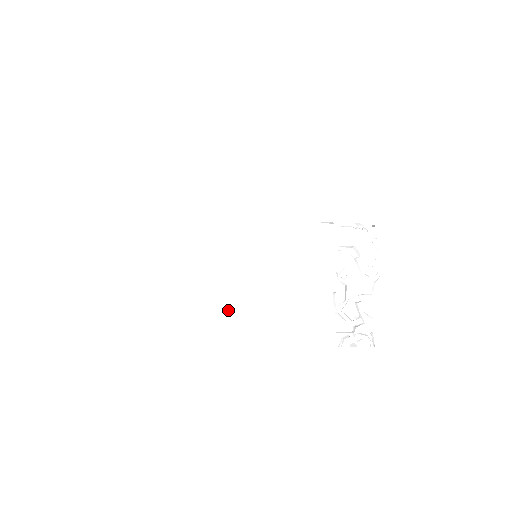
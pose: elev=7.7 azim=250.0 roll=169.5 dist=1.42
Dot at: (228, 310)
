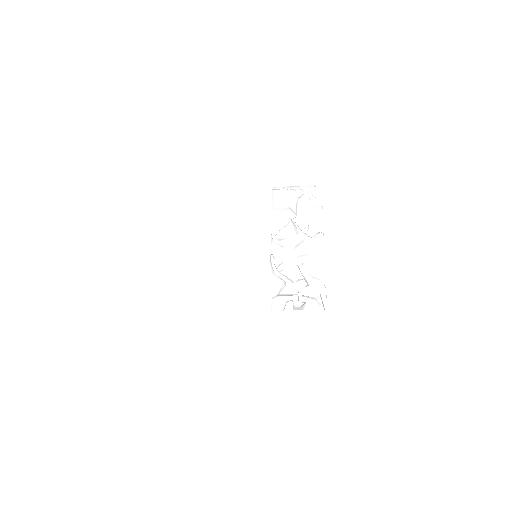
Dot at: (162, 275)
